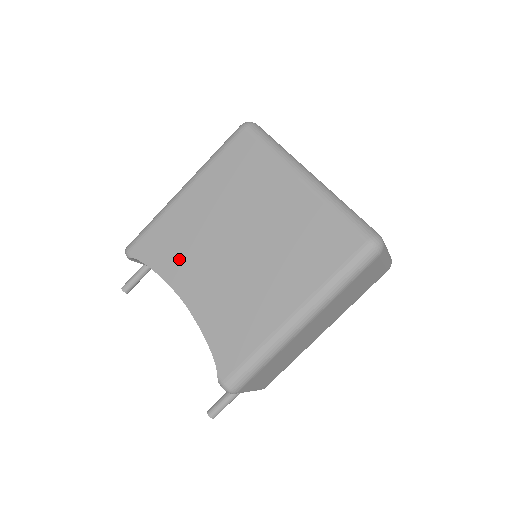
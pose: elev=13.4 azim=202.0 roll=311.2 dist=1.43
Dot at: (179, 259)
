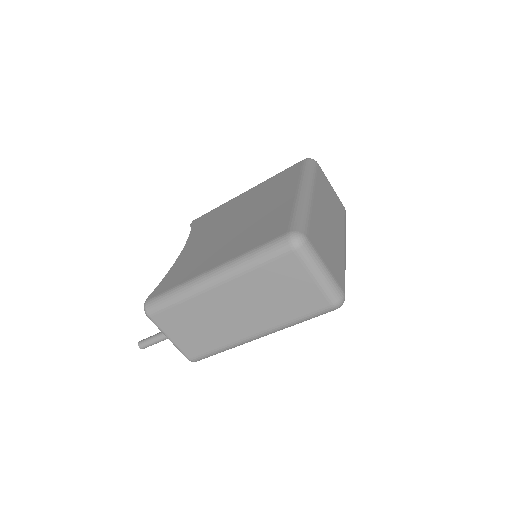
Dot at: (205, 228)
